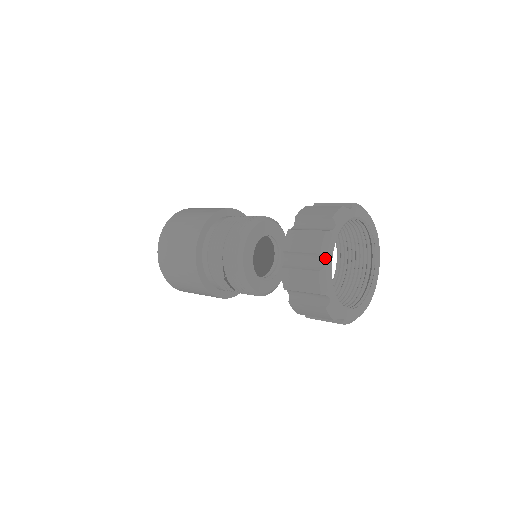
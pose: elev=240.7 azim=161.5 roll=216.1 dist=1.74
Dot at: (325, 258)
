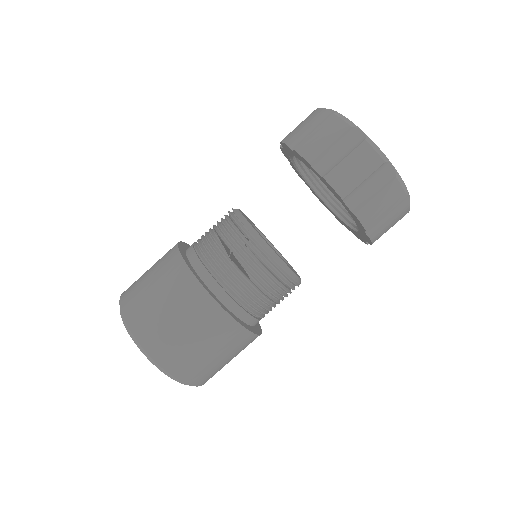
Dot at: (331, 110)
